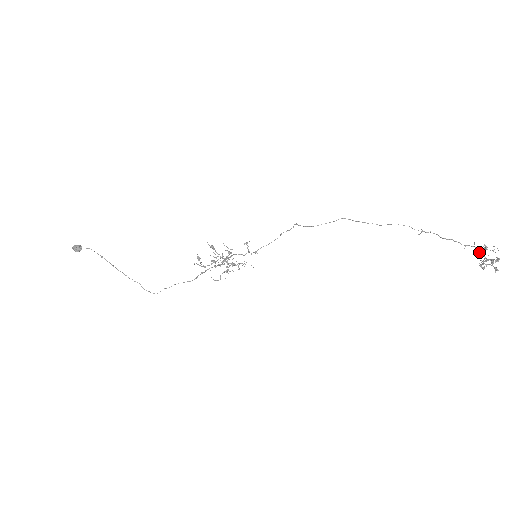
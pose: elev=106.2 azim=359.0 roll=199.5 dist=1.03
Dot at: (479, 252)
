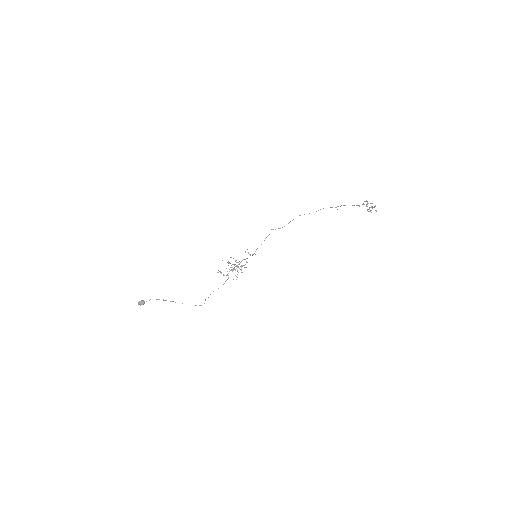
Dot at: occluded
